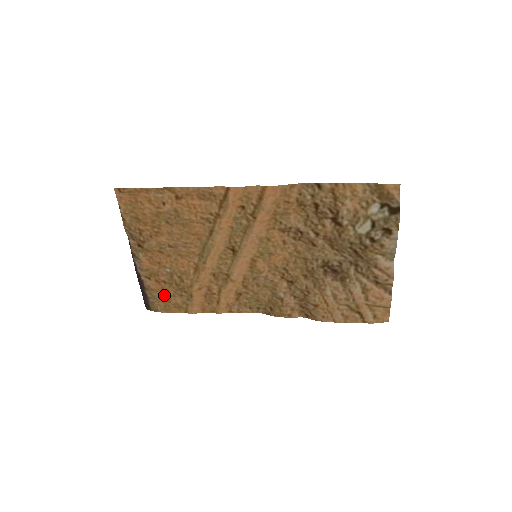
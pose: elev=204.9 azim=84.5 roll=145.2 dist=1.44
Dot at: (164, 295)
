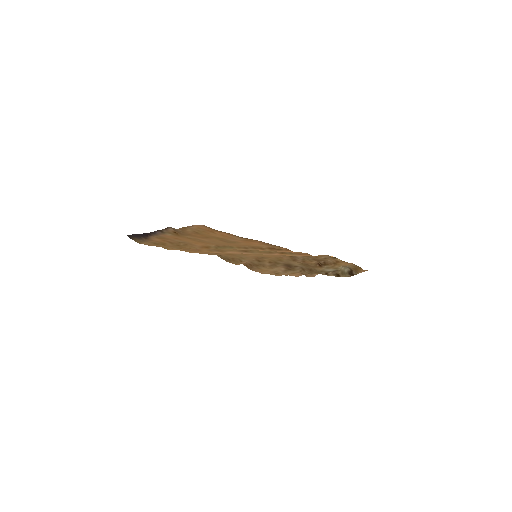
Dot at: (159, 243)
